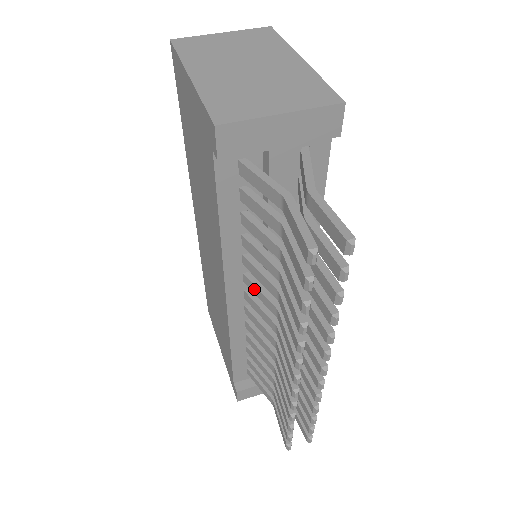
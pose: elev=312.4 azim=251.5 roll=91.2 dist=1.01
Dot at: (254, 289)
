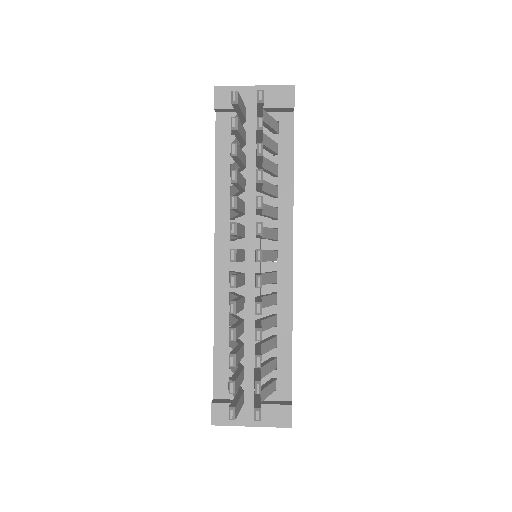
Dot at: occluded
